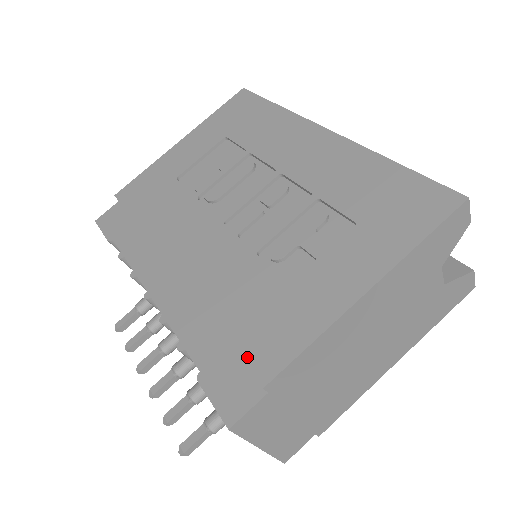
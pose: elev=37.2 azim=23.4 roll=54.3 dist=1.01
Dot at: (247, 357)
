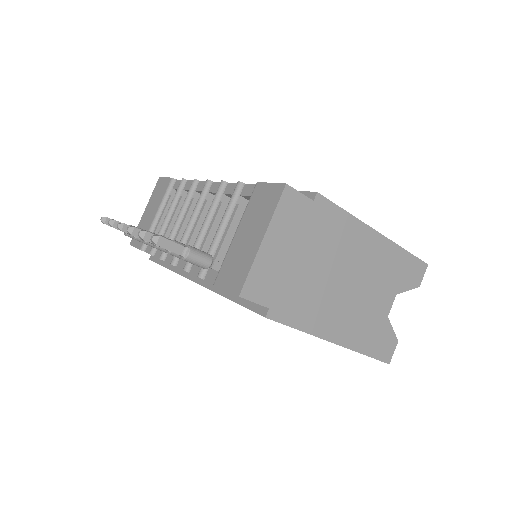
Dot at: (303, 192)
